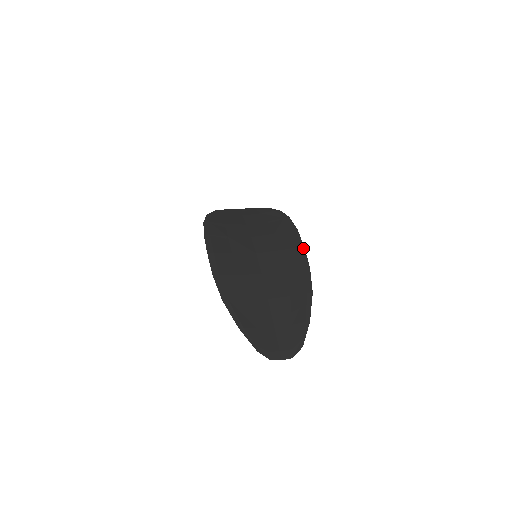
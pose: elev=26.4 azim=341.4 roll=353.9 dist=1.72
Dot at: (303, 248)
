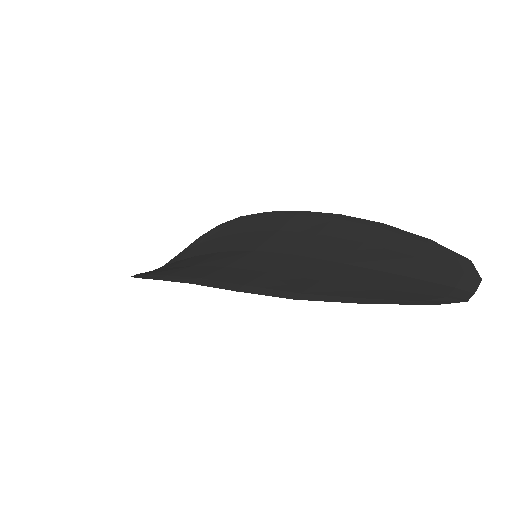
Dot at: (302, 211)
